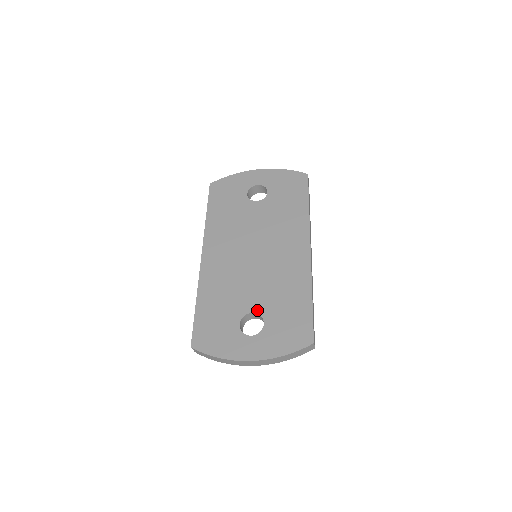
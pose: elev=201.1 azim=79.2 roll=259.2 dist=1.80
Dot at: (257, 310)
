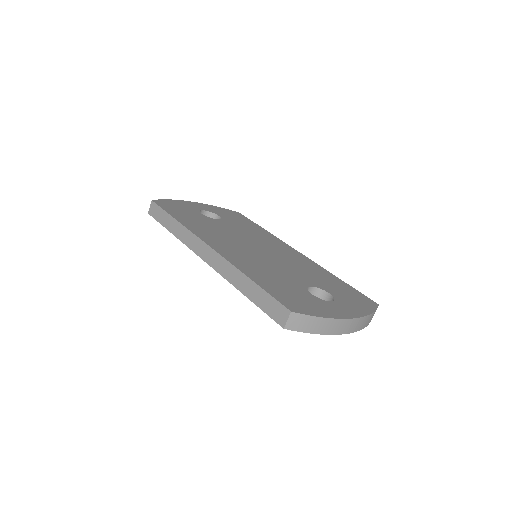
Dot at: (312, 285)
